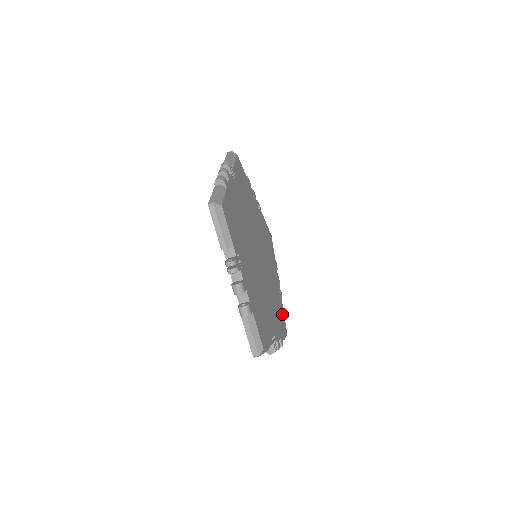
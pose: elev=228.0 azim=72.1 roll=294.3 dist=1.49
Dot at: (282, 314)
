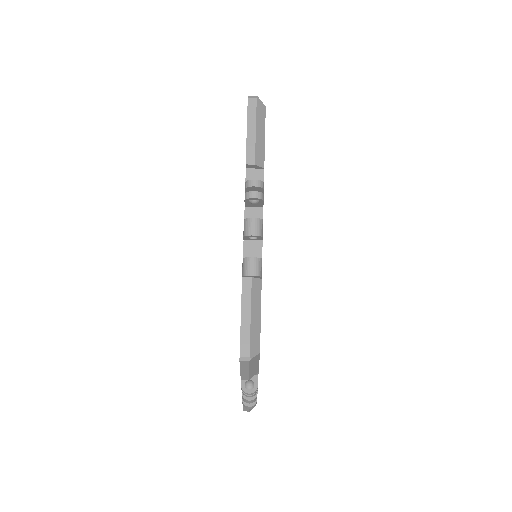
Dot at: occluded
